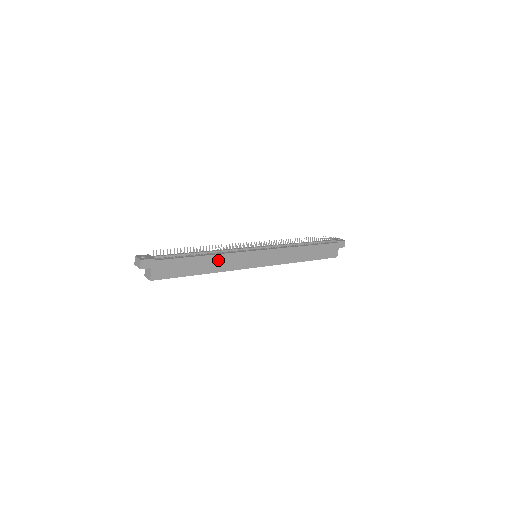
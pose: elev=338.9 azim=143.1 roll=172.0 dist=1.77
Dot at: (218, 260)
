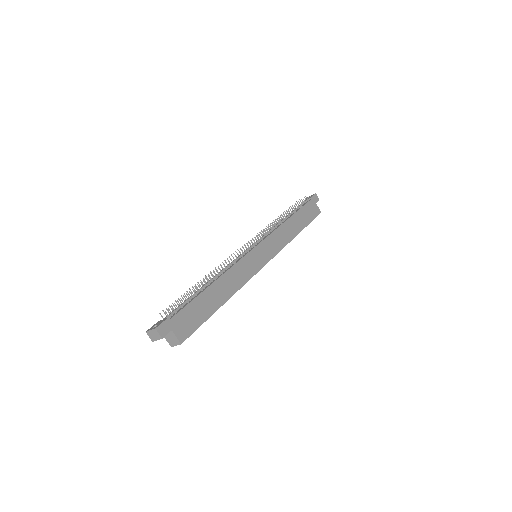
Dot at: (227, 280)
